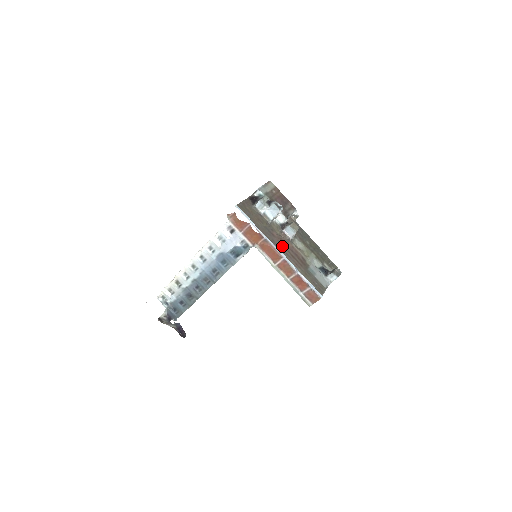
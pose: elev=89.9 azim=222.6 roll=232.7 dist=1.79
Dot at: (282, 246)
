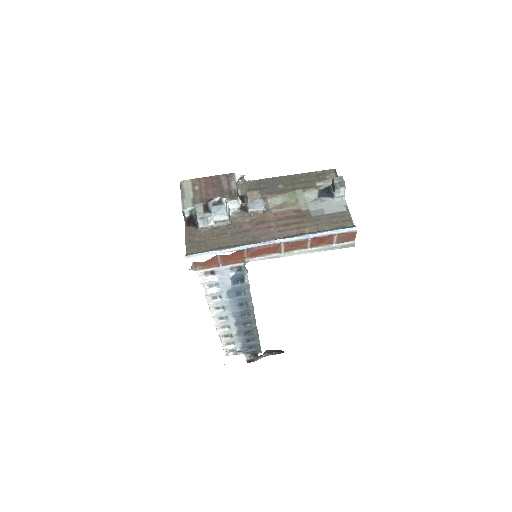
Dot at: (266, 230)
